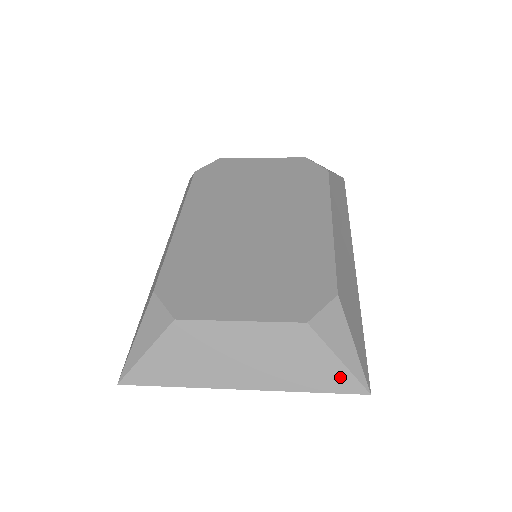
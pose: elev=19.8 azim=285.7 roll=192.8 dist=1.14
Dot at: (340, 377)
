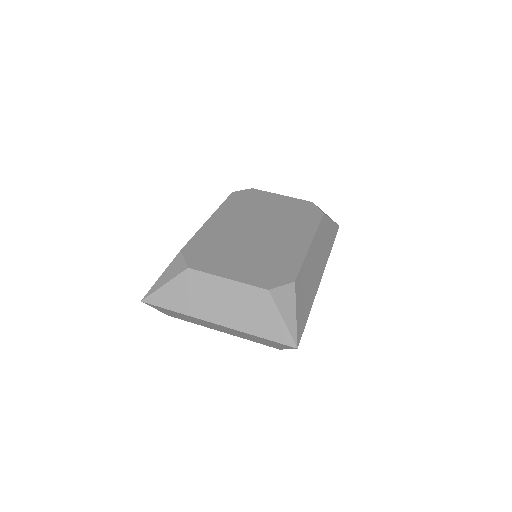
Dot at: (281, 331)
